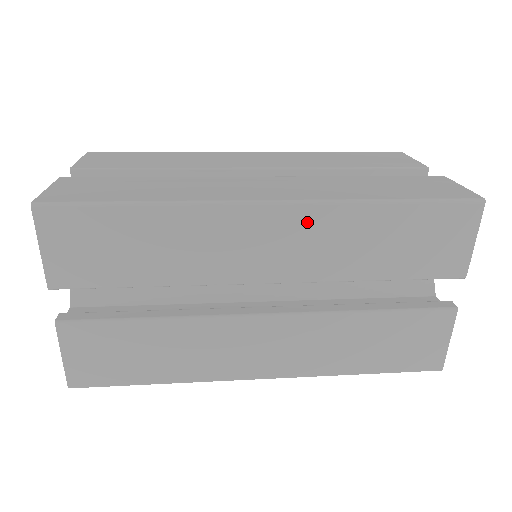
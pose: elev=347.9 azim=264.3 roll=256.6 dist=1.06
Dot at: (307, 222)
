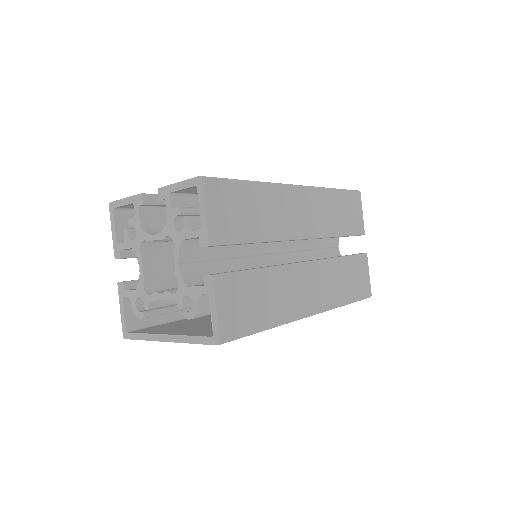
Dot at: (313, 198)
